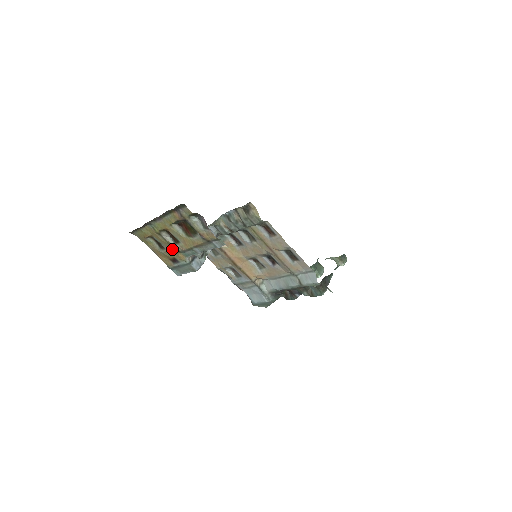
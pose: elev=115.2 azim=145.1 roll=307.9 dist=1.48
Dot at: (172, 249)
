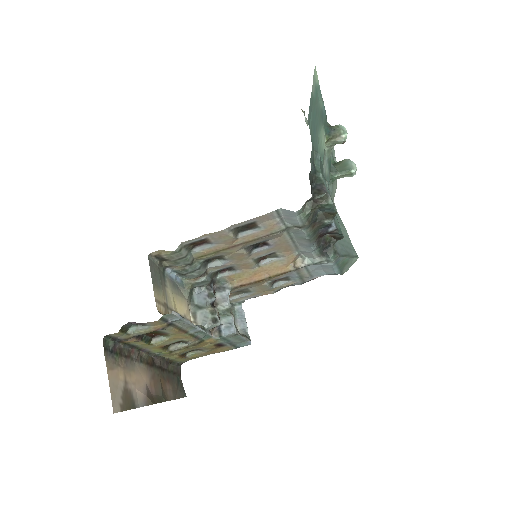
Dot at: (196, 346)
